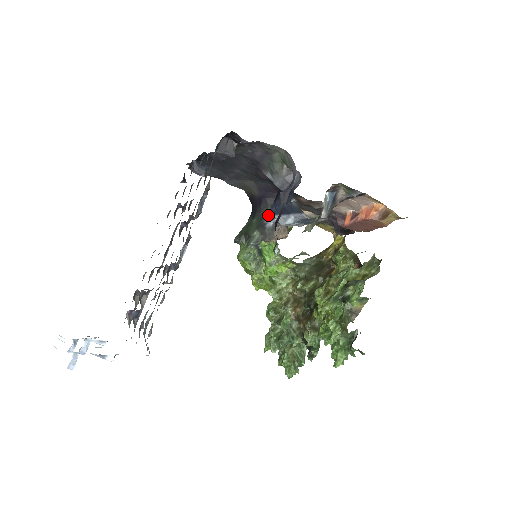
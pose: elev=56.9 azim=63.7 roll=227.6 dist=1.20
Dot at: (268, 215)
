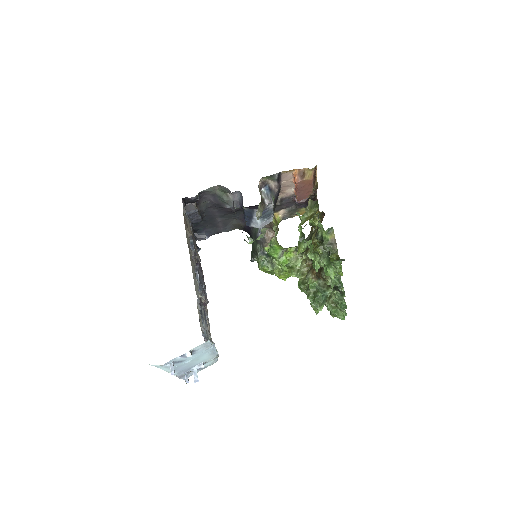
Dot at: (257, 231)
